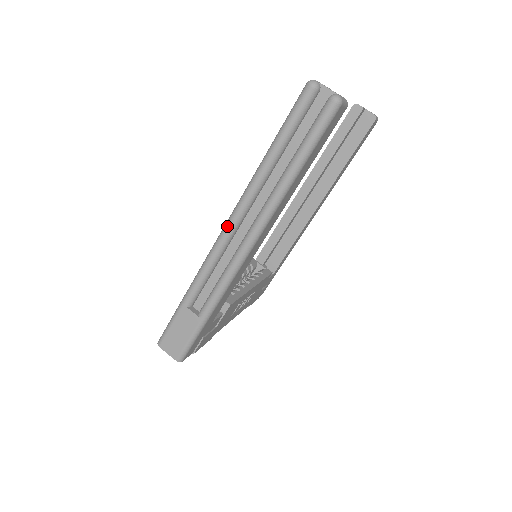
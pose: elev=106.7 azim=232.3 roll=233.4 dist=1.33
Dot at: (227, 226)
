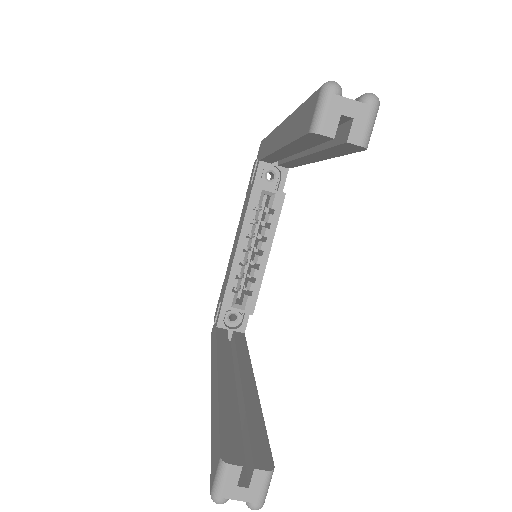
Dot at: occluded
